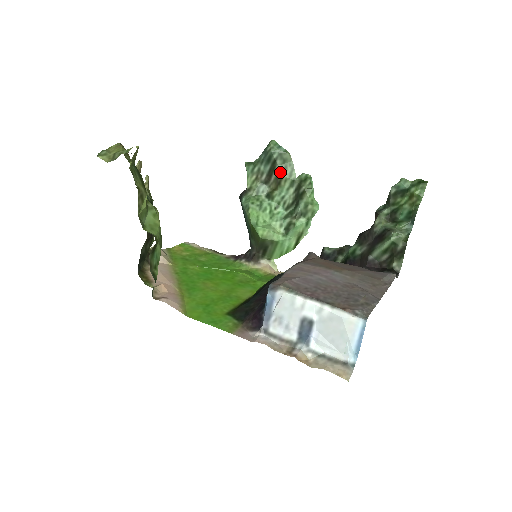
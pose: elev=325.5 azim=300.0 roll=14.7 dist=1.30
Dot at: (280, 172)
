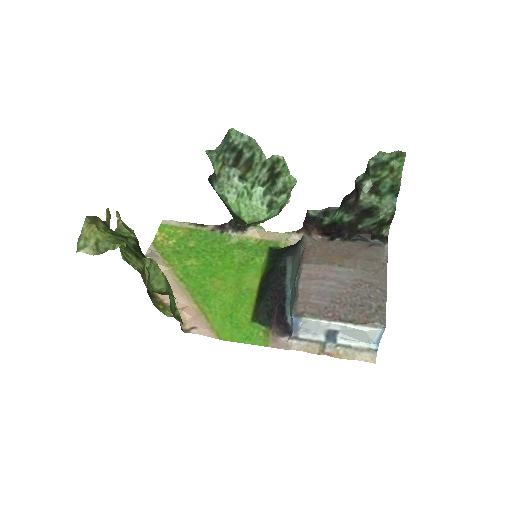
Dot at: (249, 159)
